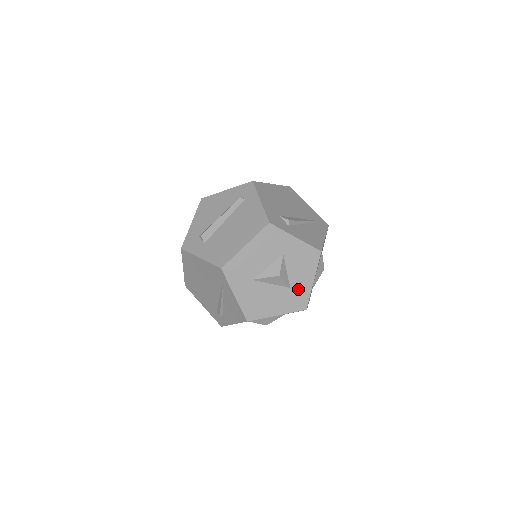
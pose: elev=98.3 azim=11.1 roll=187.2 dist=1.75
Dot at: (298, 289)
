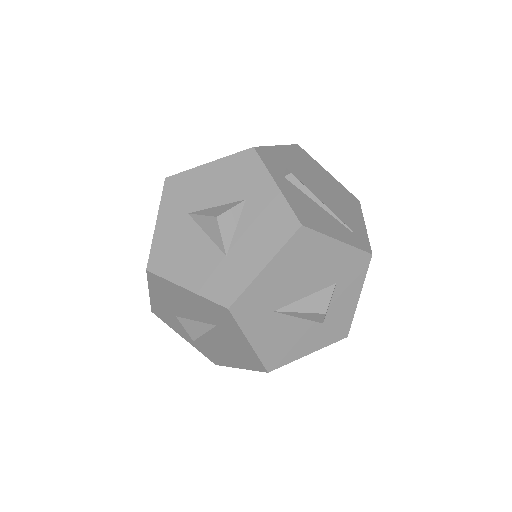
Dot at: (236, 265)
